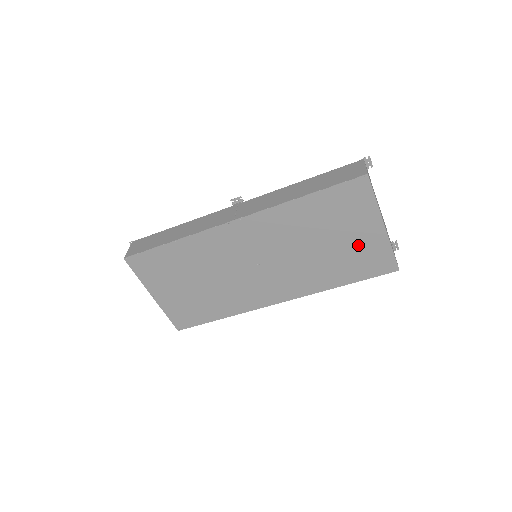
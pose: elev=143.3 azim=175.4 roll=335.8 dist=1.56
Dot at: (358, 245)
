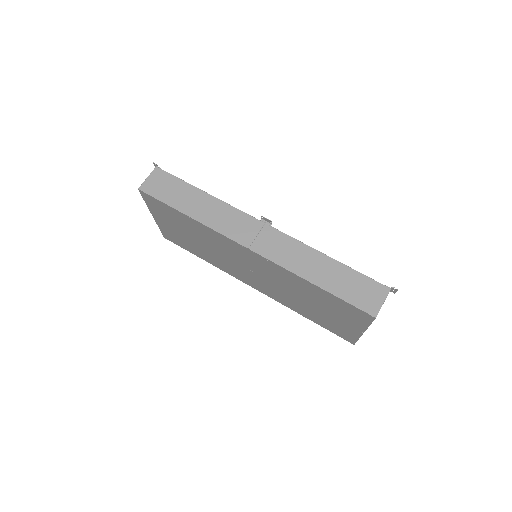
Dot at: (335, 321)
